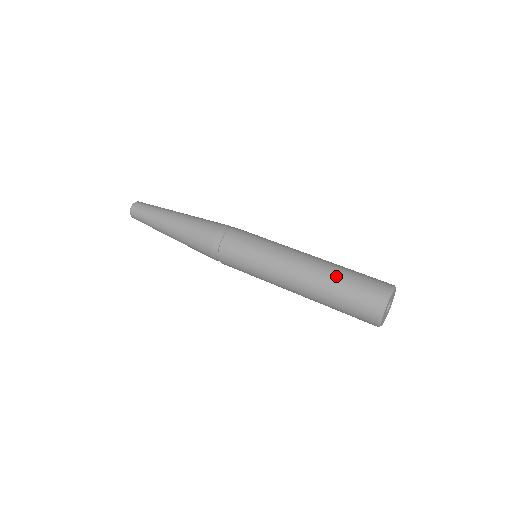
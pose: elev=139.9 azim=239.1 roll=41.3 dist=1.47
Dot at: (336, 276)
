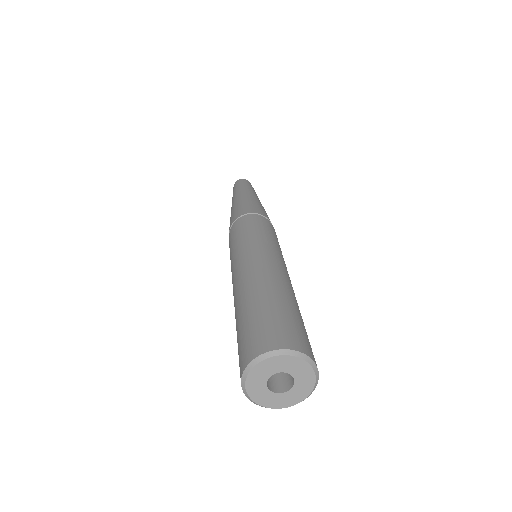
Dot at: (250, 302)
